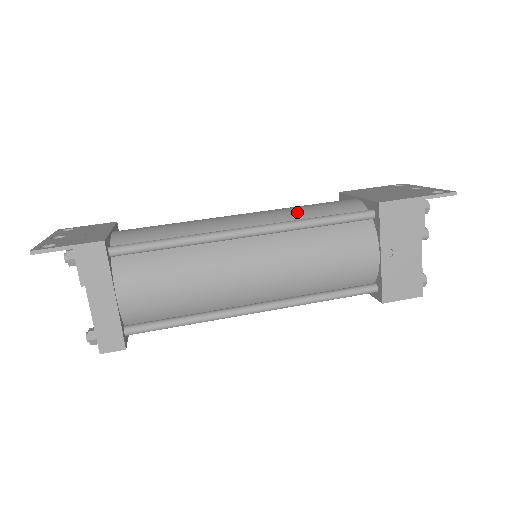
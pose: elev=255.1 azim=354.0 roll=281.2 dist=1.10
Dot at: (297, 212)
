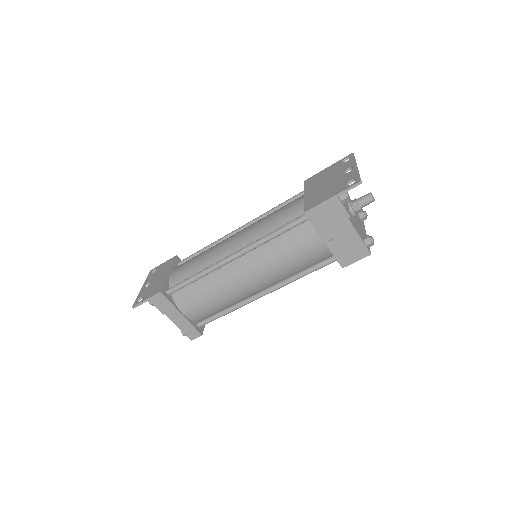
Dot at: (263, 227)
